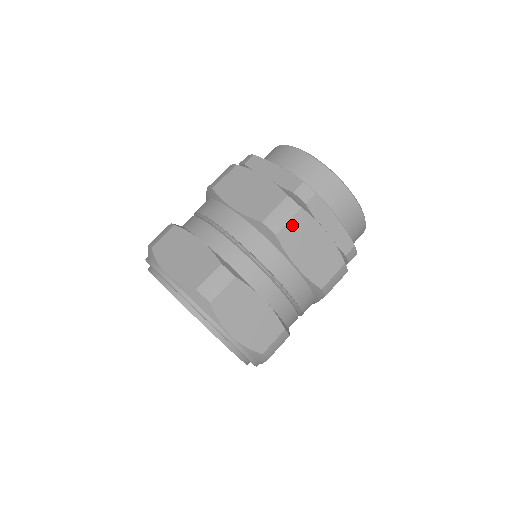
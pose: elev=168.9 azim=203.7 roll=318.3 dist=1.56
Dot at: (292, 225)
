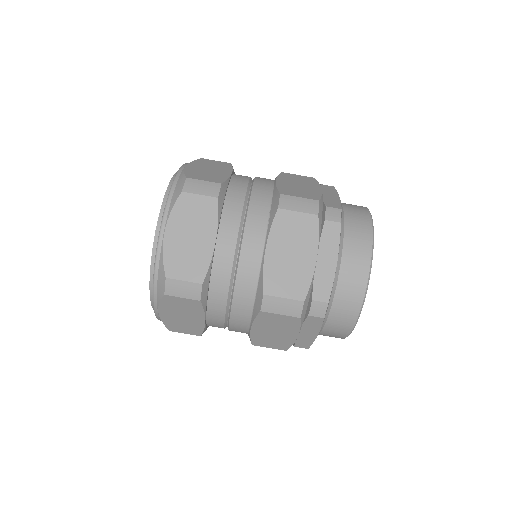
Dot at: (297, 217)
